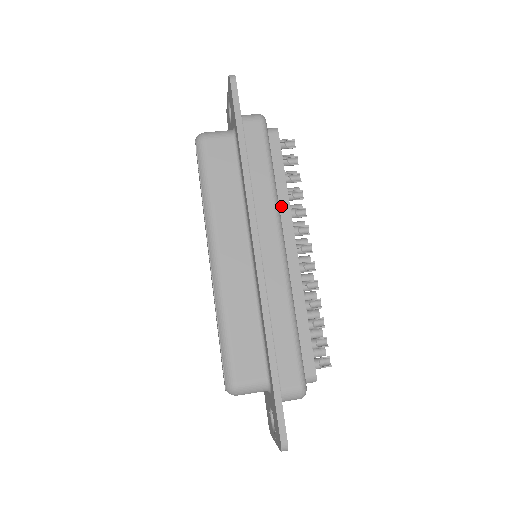
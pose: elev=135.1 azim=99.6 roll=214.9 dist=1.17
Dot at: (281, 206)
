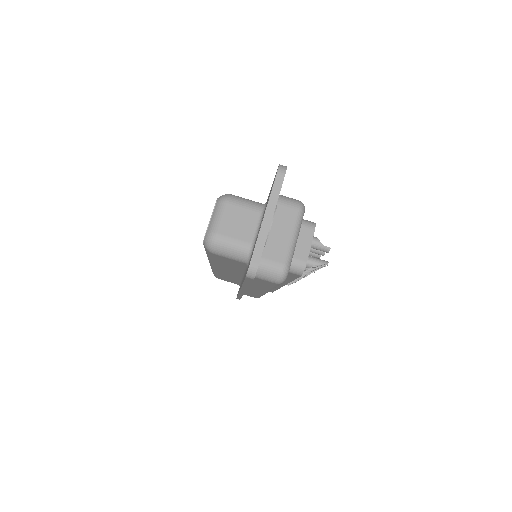
Dot at: occluded
